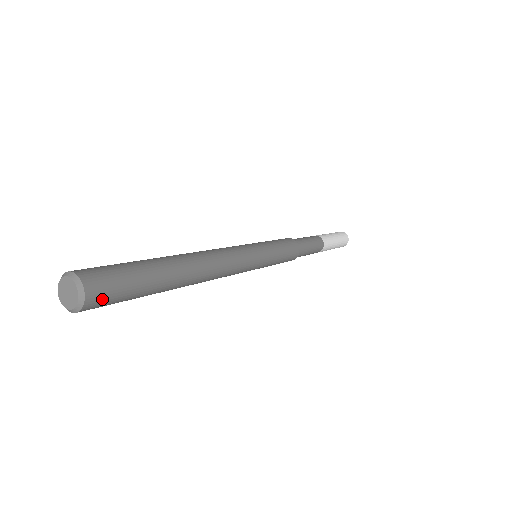
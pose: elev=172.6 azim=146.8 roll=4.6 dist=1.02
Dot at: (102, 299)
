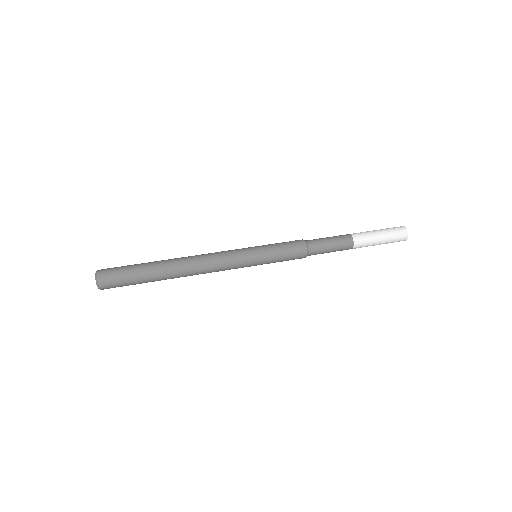
Dot at: (109, 282)
